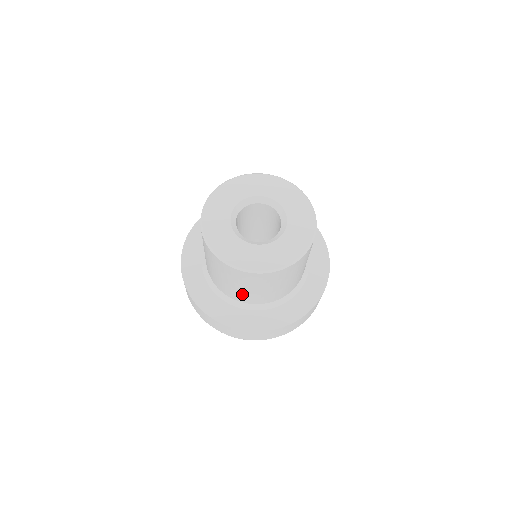
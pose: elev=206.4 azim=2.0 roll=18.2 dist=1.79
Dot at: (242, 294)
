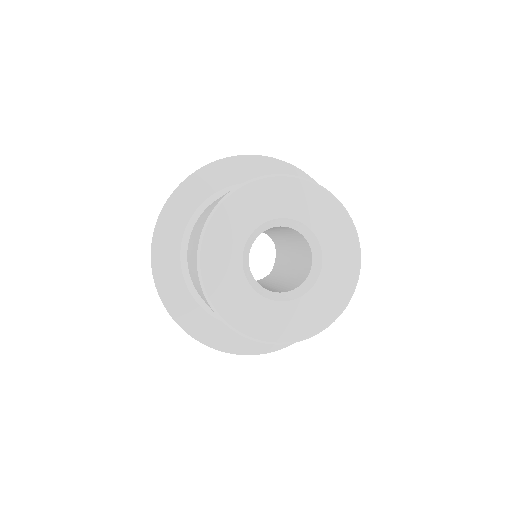
Dot at: occluded
